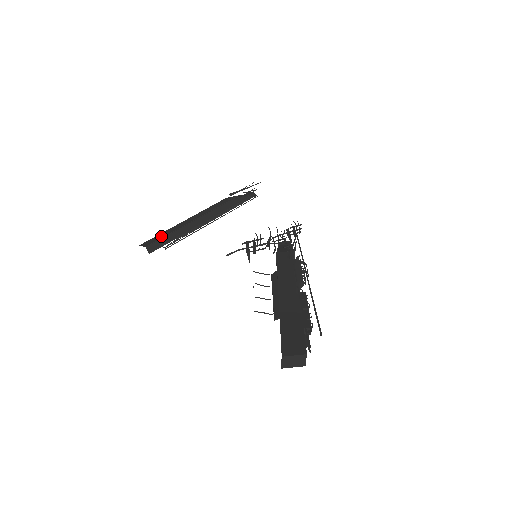
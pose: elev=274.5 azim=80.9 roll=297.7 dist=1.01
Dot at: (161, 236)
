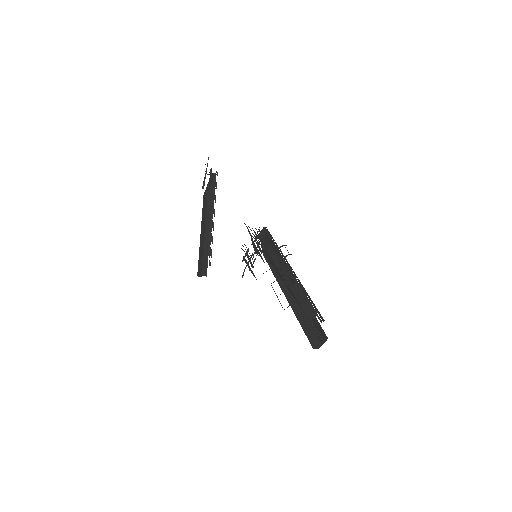
Dot at: (201, 261)
